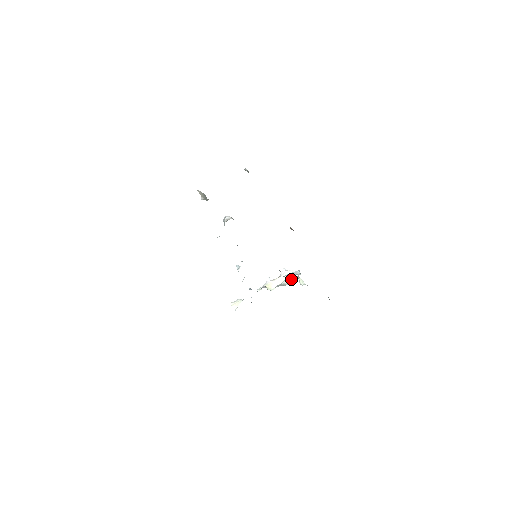
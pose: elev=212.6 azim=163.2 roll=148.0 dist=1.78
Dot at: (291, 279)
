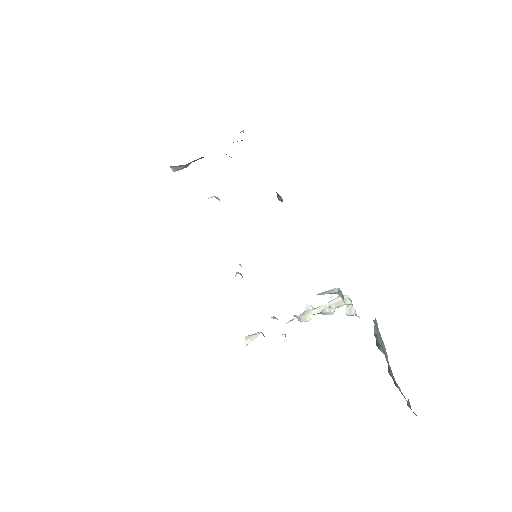
Dot at: (335, 306)
